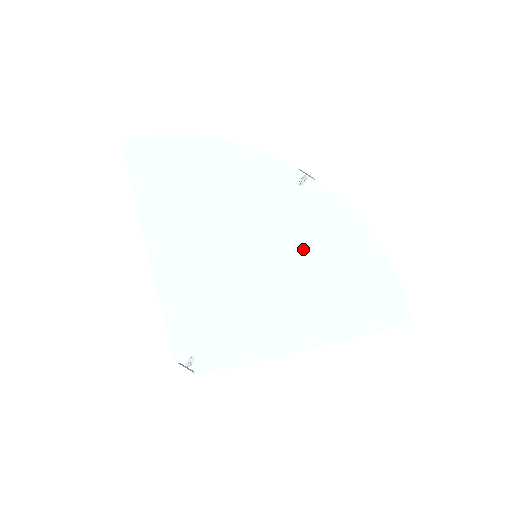
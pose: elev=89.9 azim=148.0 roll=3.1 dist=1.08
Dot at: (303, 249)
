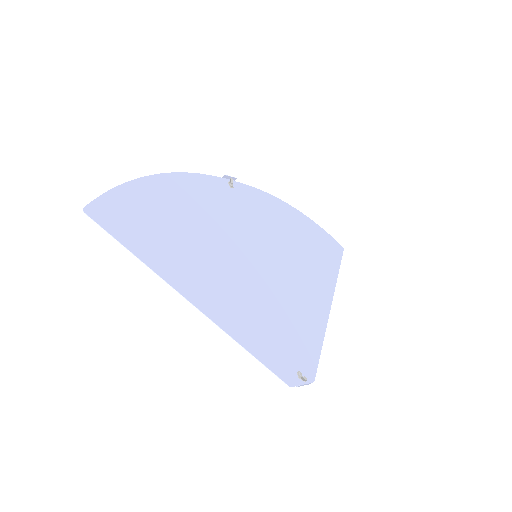
Dot at: (271, 233)
